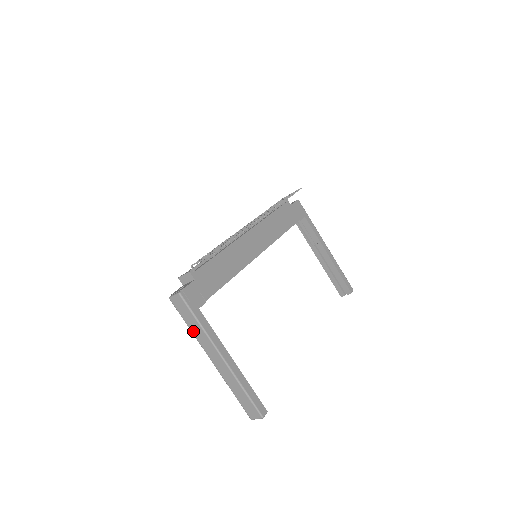
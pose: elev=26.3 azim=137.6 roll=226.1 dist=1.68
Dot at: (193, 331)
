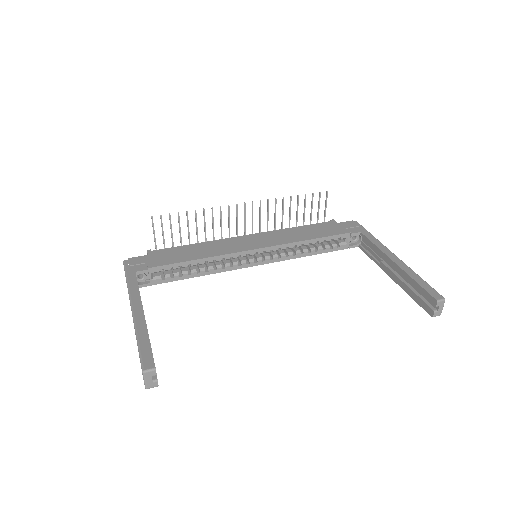
Dot at: occluded
